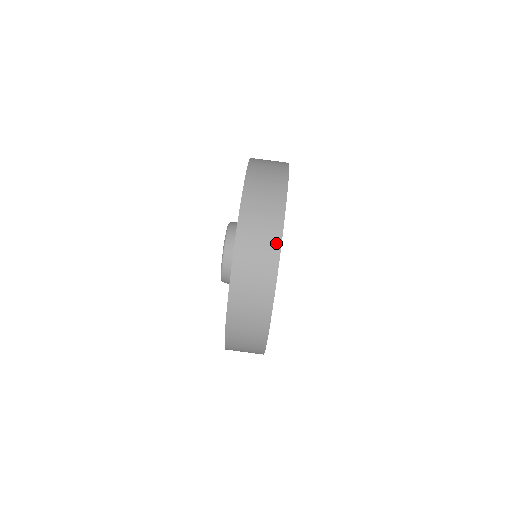
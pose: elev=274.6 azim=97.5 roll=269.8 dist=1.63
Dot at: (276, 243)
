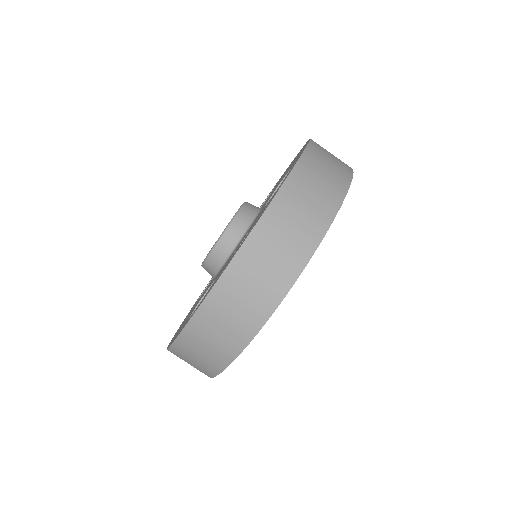
Dot at: (227, 358)
